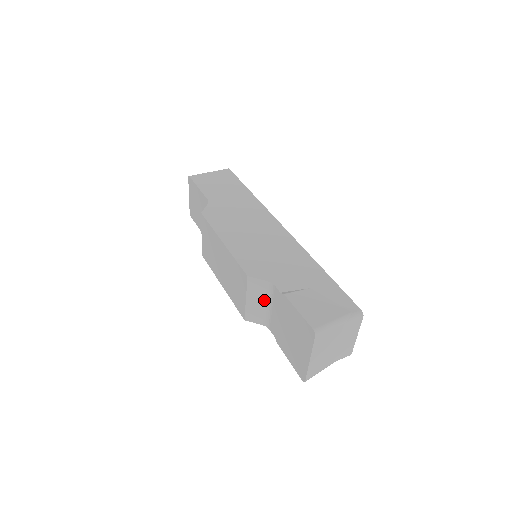
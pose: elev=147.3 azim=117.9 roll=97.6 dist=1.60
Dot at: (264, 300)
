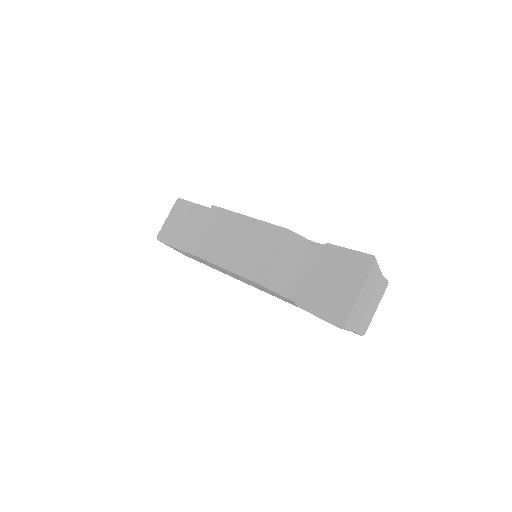
Dot at: (293, 260)
